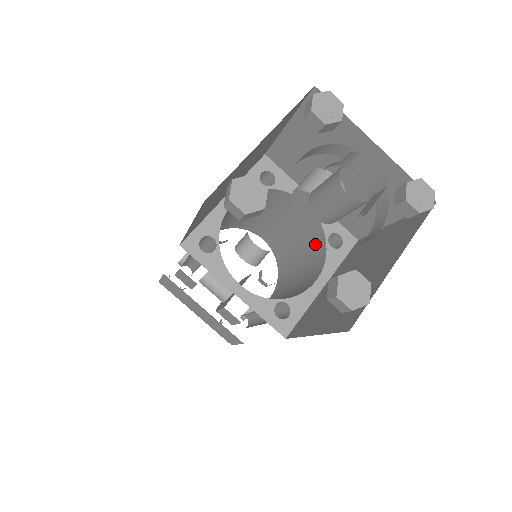
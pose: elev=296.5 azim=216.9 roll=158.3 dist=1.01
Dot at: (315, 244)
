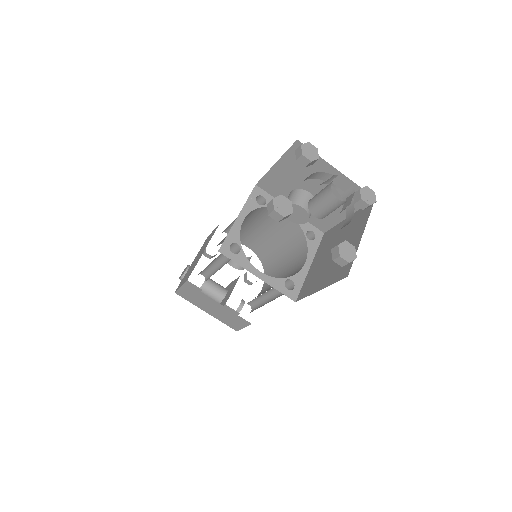
Dot at: (296, 241)
